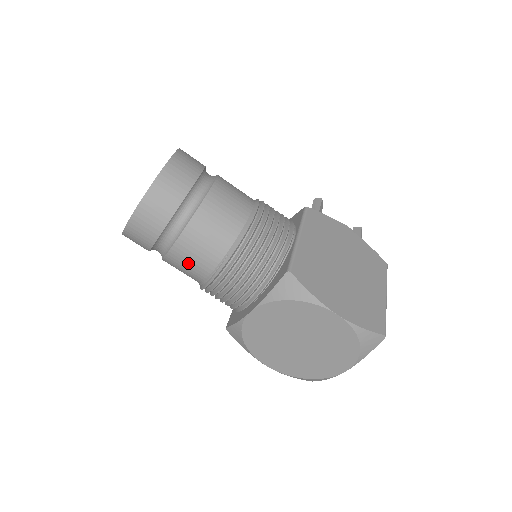
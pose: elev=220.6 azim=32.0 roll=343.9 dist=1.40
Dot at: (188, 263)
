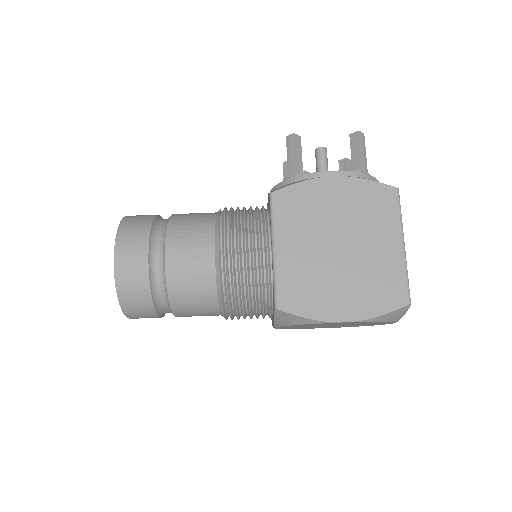
Dot at: occluded
